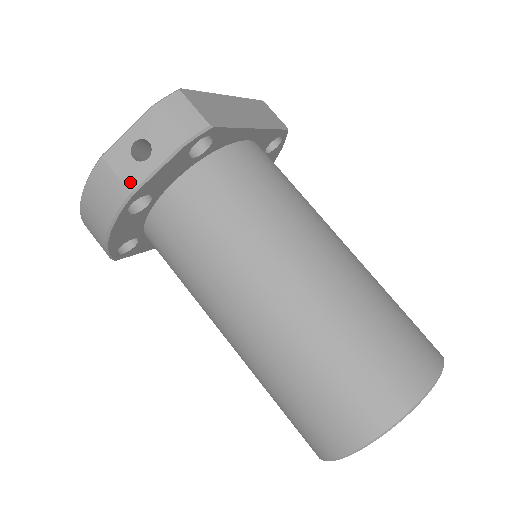
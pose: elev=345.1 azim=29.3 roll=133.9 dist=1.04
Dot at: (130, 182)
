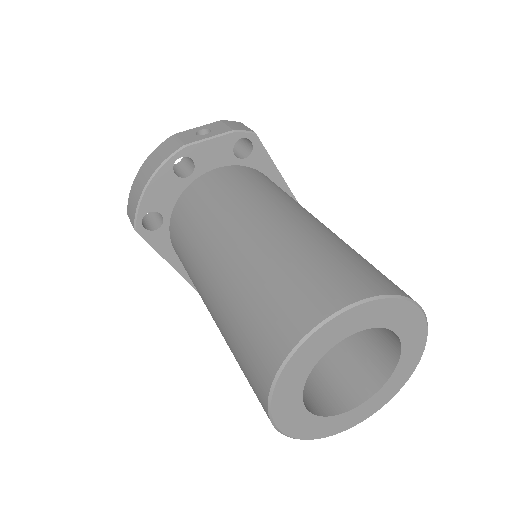
Dot at: (187, 141)
